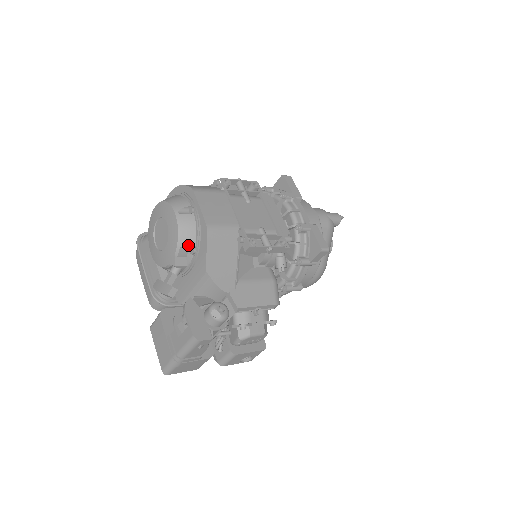
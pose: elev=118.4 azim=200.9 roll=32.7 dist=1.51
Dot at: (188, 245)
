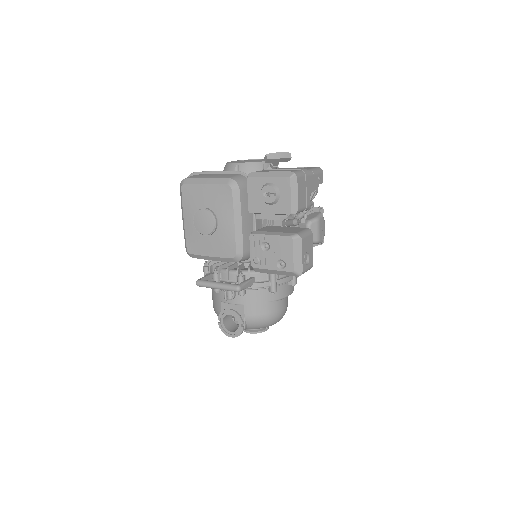
Dot at: occluded
